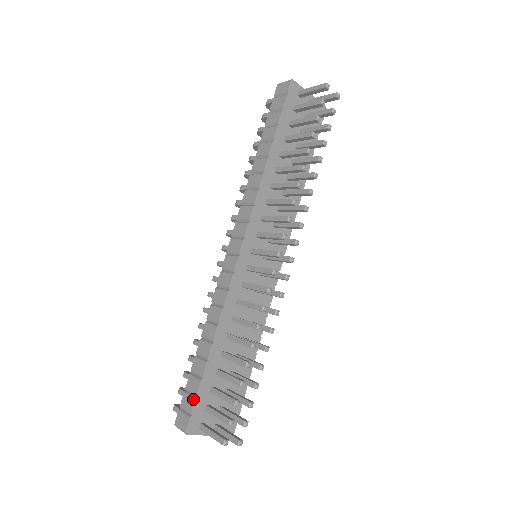
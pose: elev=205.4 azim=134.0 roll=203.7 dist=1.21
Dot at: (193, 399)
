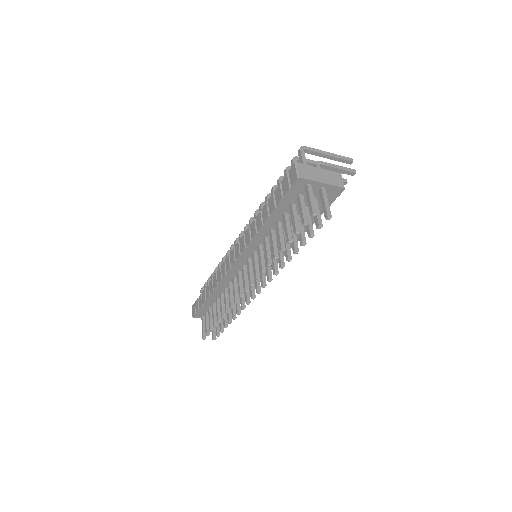
Dot at: (198, 308)
